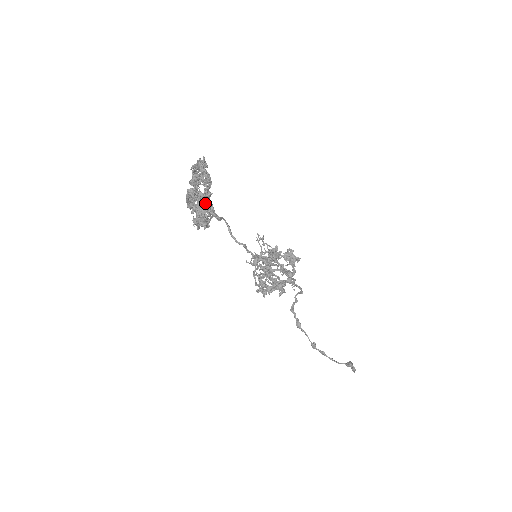
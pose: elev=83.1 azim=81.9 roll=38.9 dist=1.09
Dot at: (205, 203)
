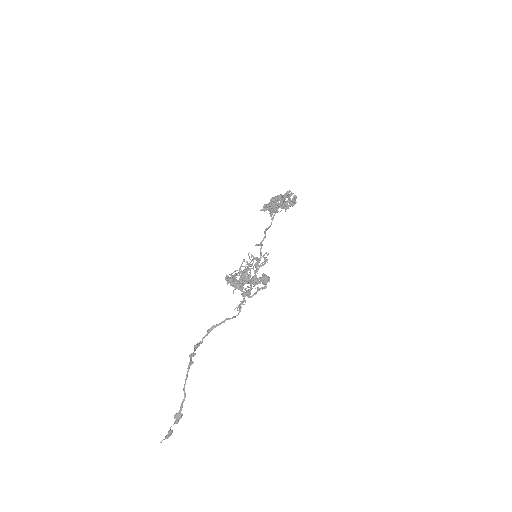
Dot at: (287, 192)
